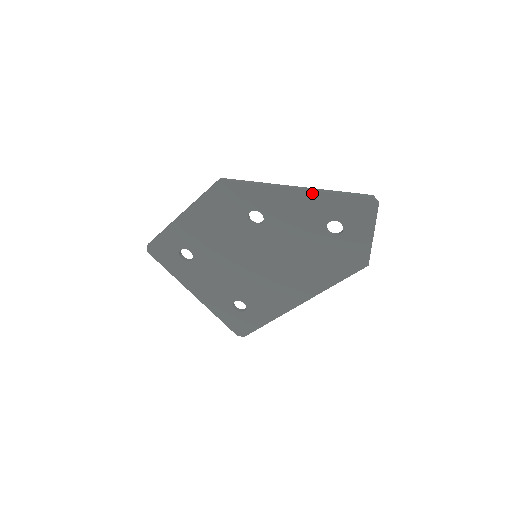
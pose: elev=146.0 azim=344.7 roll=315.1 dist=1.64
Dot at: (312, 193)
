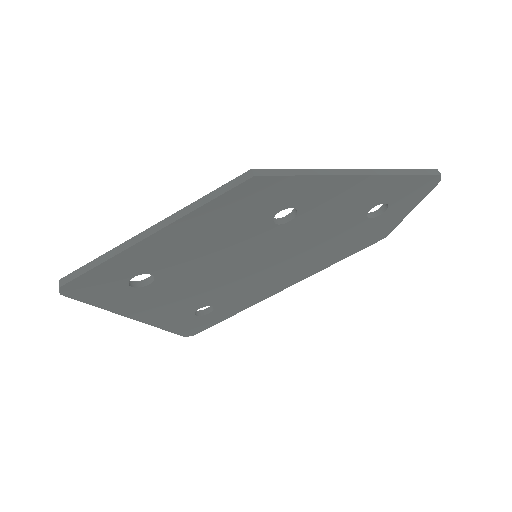
Dot at: (380, 178)
